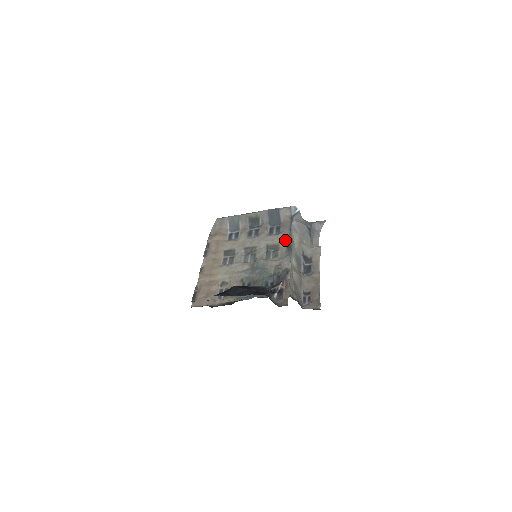
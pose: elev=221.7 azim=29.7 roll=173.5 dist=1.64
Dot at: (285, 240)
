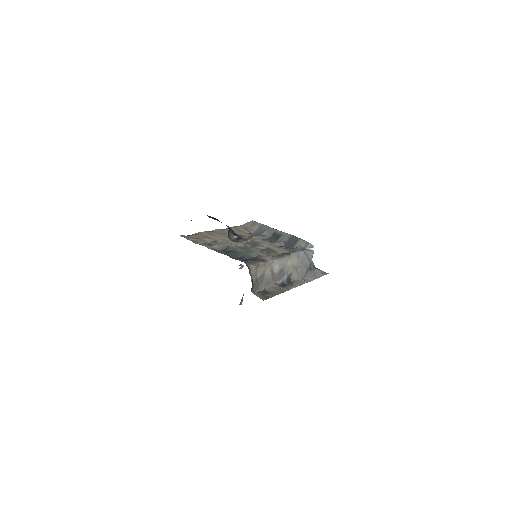
Dot at: (284, 252)
